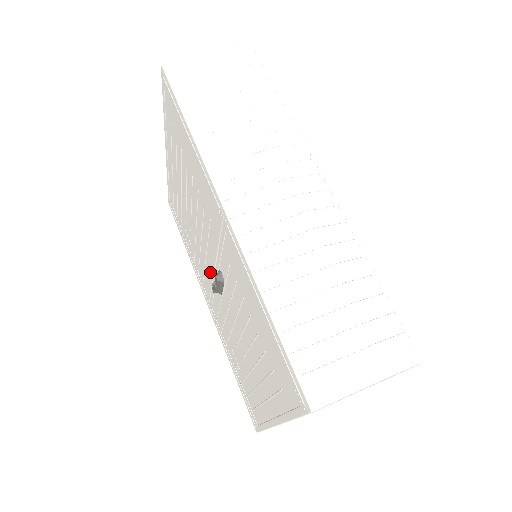
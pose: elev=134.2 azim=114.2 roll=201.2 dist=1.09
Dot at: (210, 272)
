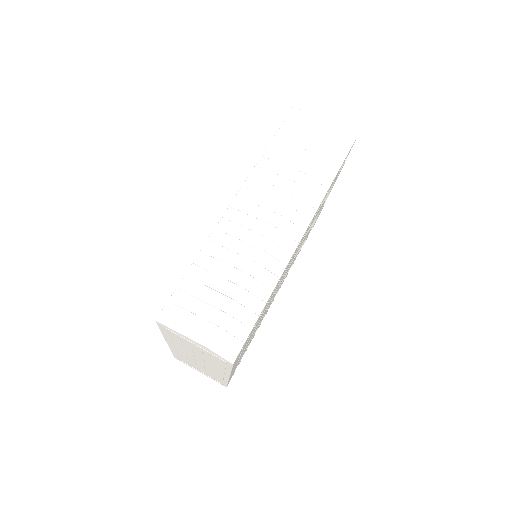
Dot at: occluded
